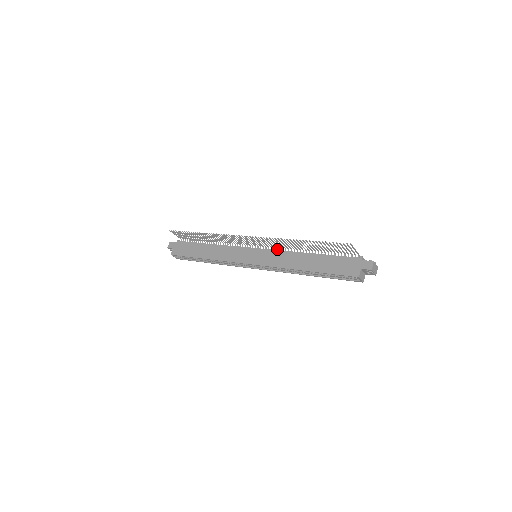
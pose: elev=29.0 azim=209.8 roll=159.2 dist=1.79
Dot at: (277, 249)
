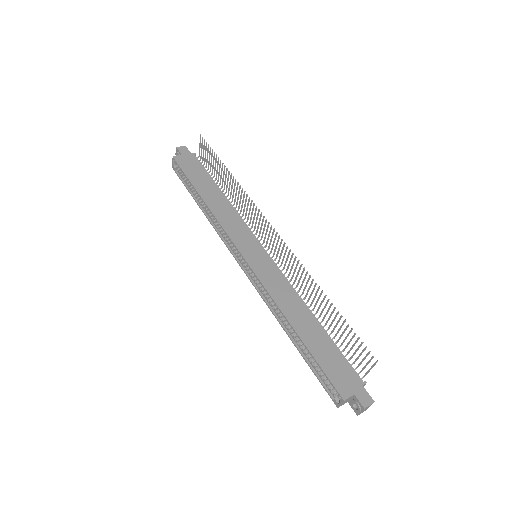
Dot at: occluded
